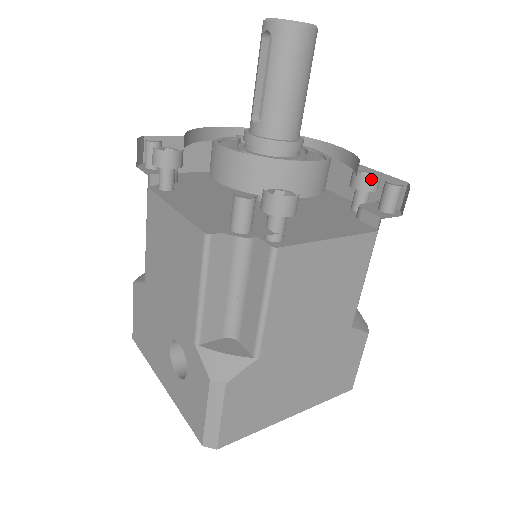
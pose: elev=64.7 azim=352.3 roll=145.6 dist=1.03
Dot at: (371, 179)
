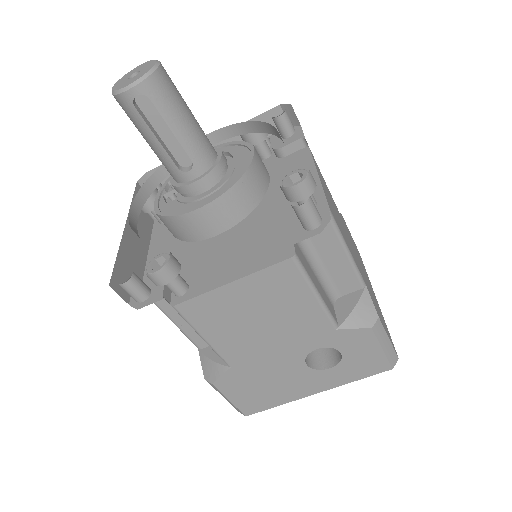
Dot at: occluded
